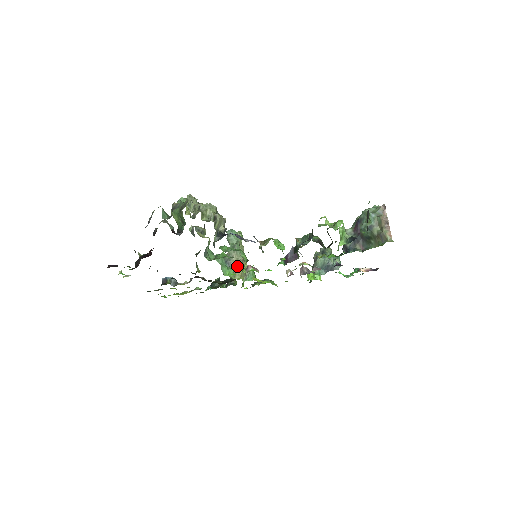
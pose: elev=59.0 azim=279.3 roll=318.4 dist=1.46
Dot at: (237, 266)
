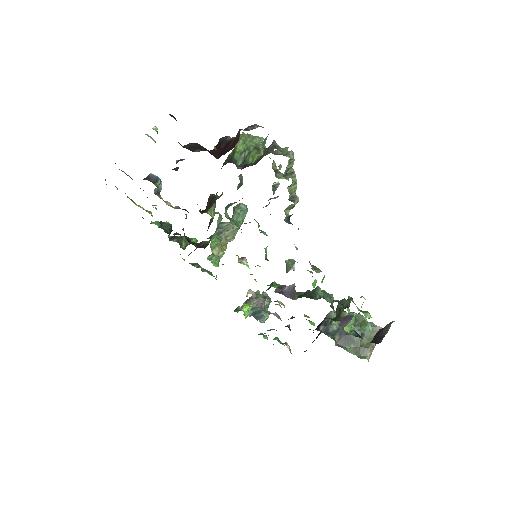
Dot at: (222, 242)
